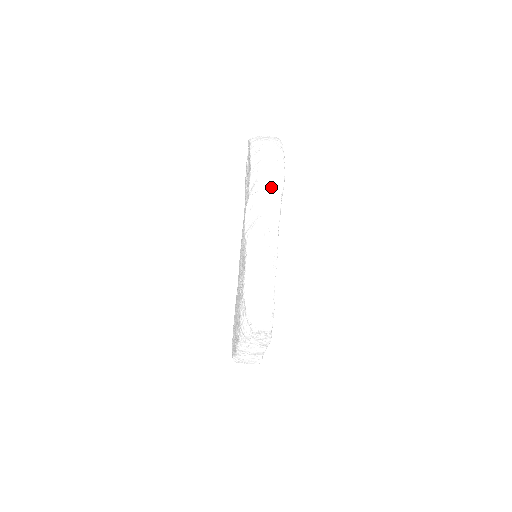
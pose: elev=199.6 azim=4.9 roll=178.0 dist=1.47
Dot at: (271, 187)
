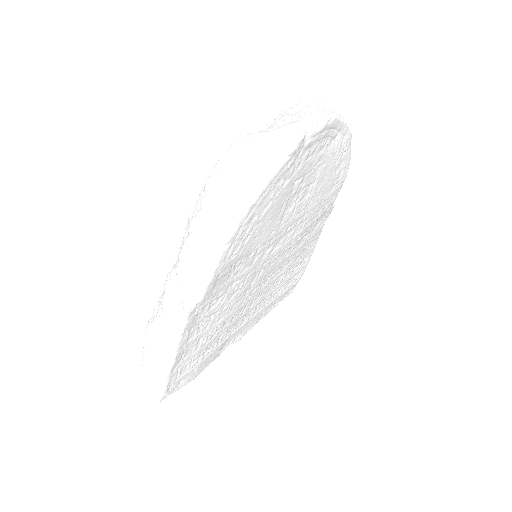
Dot at: (187, 285)
